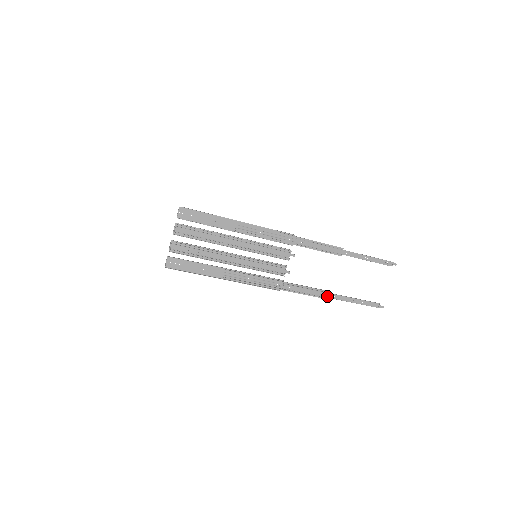
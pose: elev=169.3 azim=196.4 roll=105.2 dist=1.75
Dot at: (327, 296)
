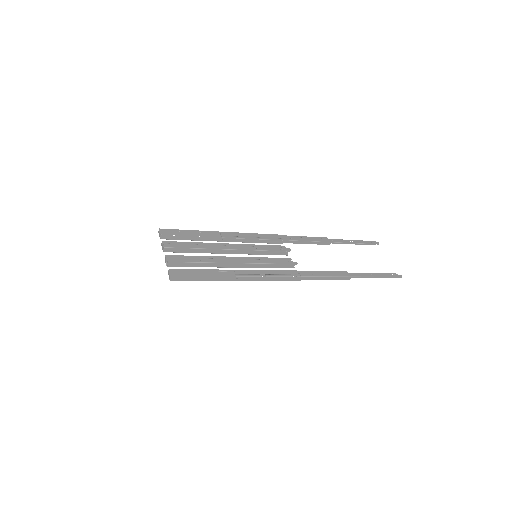
Dot at: (346, 276)
